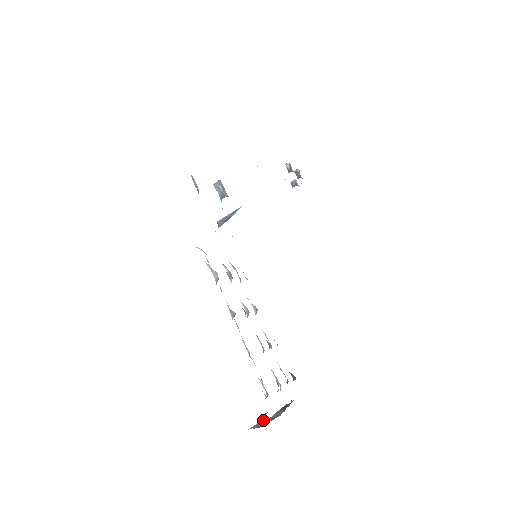
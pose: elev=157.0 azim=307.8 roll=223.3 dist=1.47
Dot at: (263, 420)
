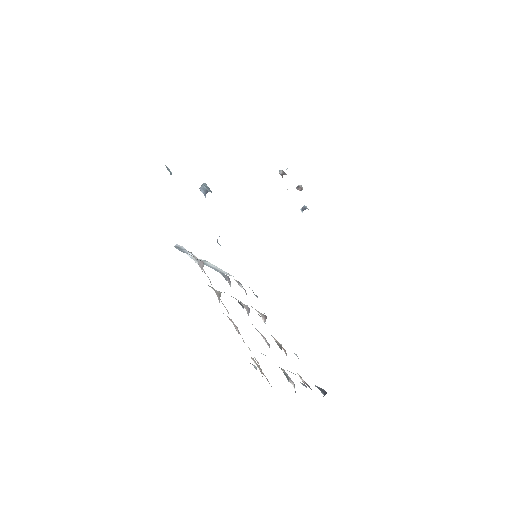
Dot at: occluded
